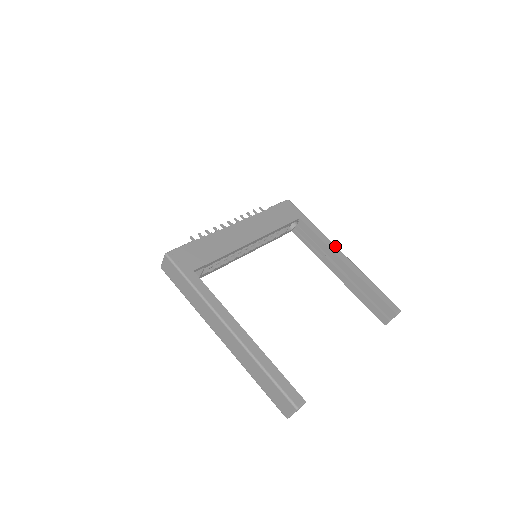
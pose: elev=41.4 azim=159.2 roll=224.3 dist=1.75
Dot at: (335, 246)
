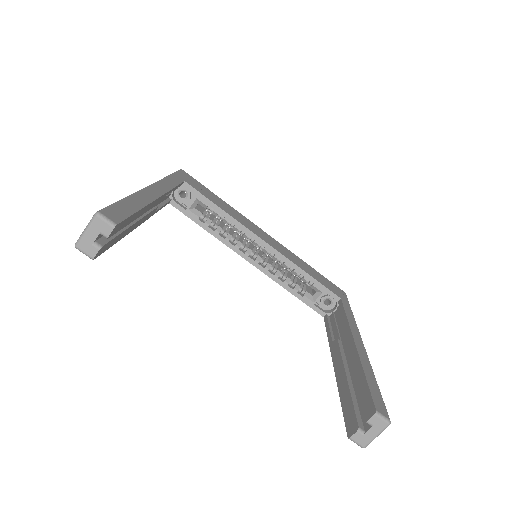
Dot at: (359, 332)
